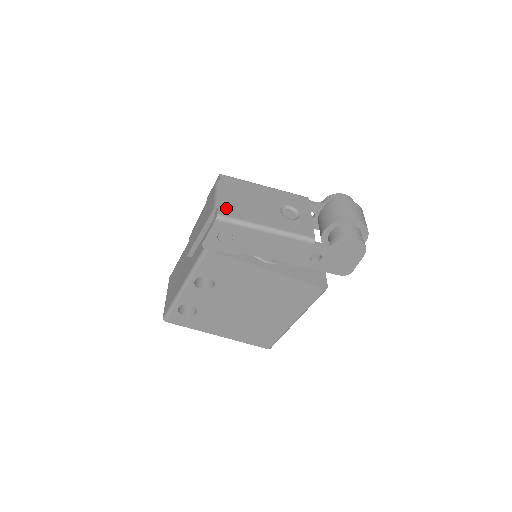
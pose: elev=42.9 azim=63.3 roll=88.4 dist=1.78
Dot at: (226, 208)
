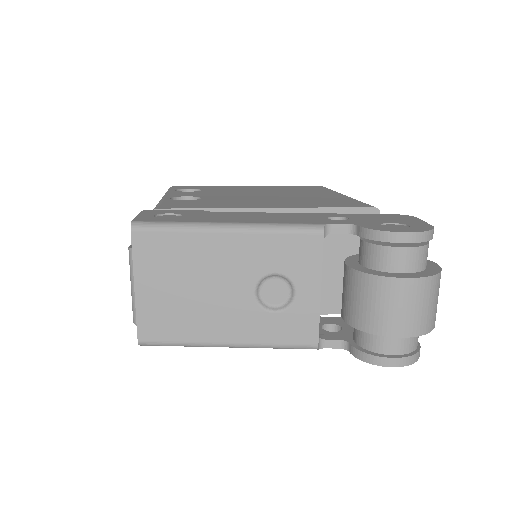
Dot at: (151, 323)
